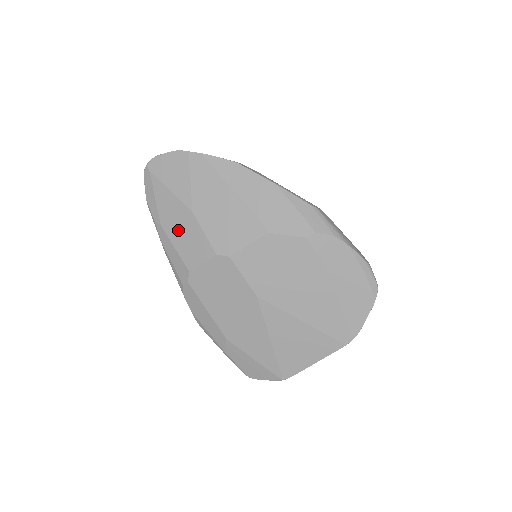
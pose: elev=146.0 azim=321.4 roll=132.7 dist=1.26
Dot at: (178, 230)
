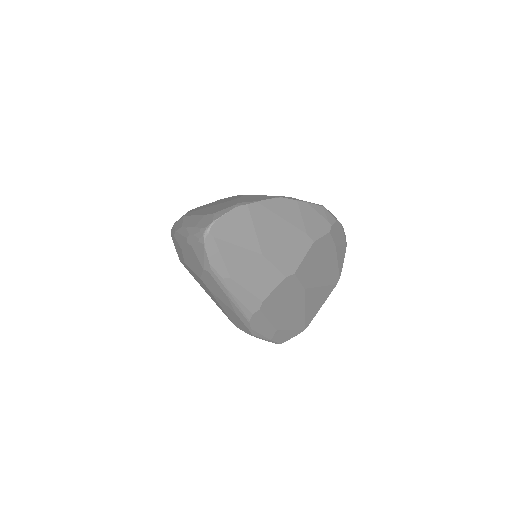
Dot at: (249, 275)
